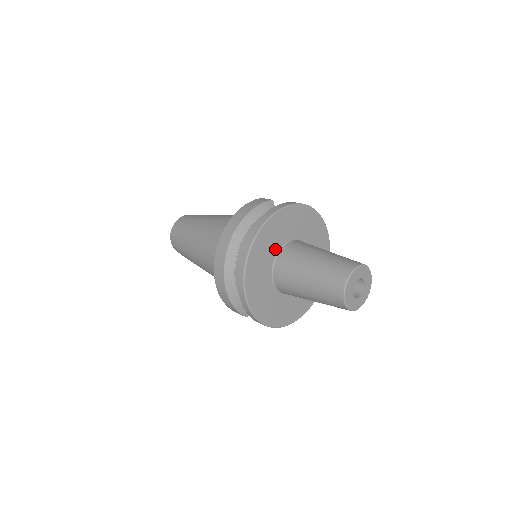
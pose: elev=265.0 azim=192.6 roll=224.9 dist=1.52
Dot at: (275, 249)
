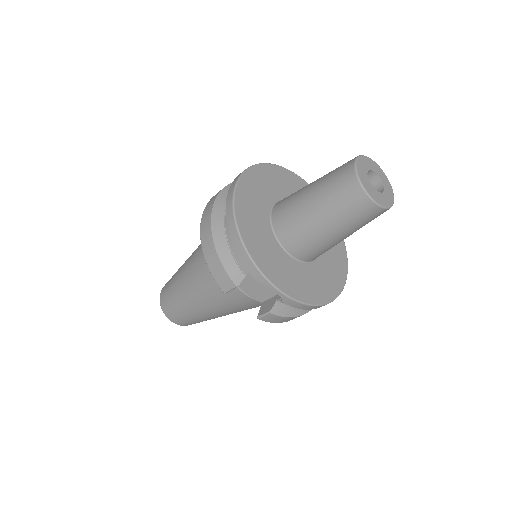
Dot at: (274, 196)
